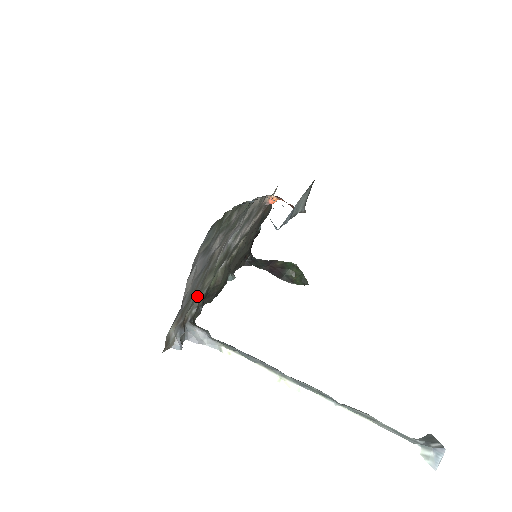
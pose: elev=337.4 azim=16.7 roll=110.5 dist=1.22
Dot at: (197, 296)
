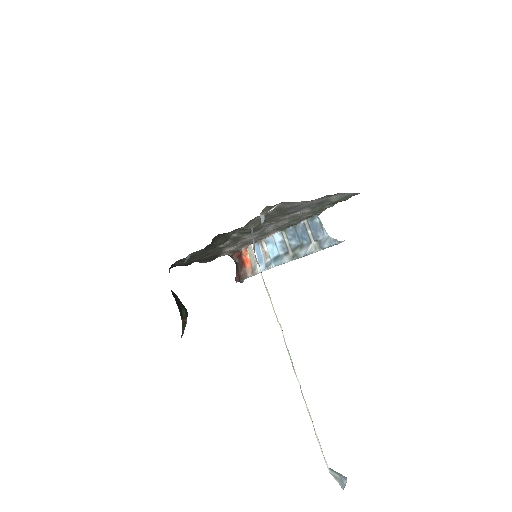
Dot at: (260, 219)
